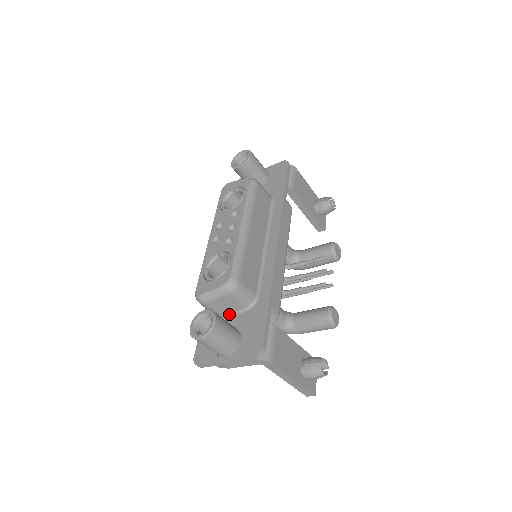
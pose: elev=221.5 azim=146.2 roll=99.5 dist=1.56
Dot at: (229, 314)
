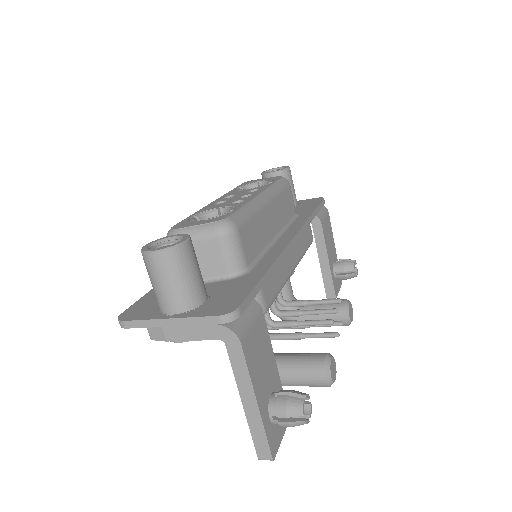
Dot at: occluded
